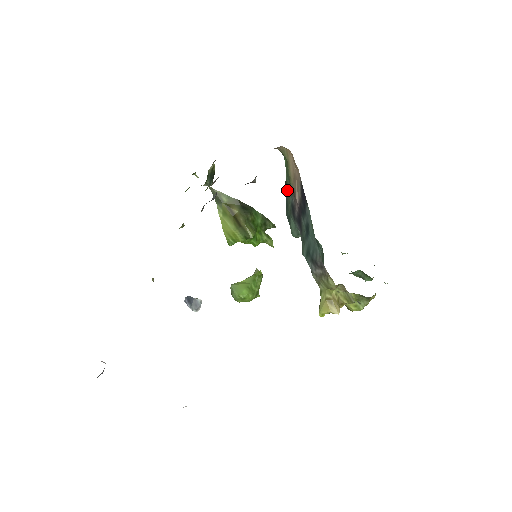
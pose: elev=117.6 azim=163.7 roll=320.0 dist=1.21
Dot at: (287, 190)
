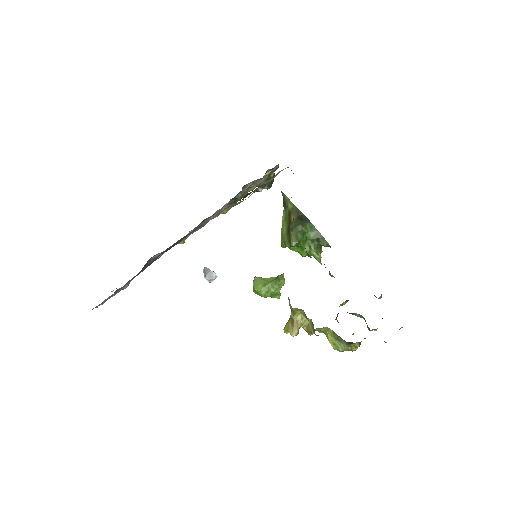
Dot at: occluded
